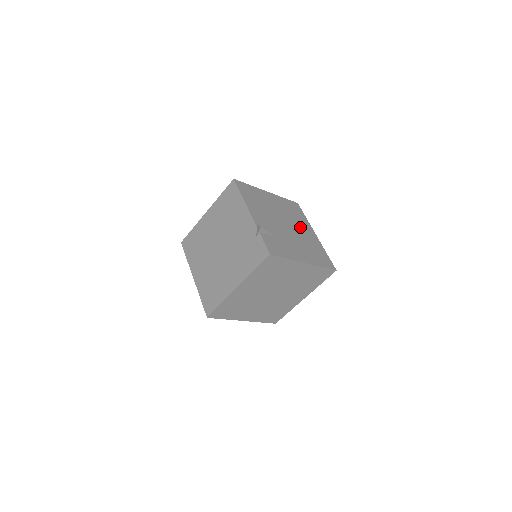
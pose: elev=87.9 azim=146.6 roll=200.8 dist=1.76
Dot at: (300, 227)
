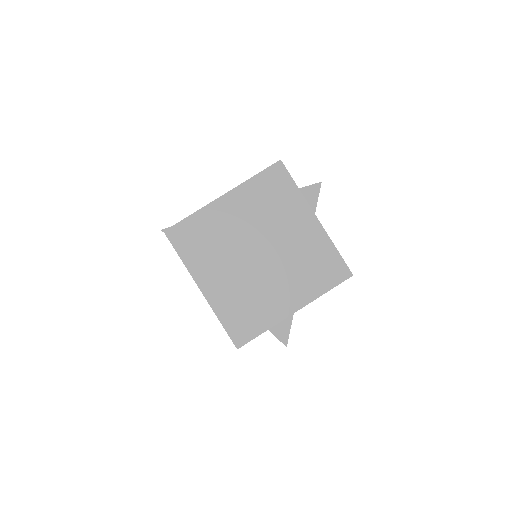
Dot at: occluded
